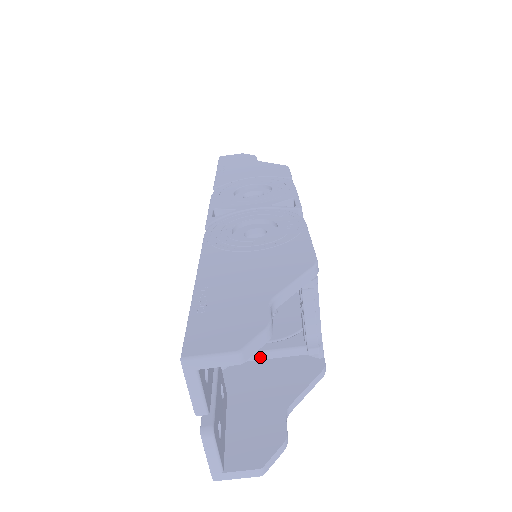
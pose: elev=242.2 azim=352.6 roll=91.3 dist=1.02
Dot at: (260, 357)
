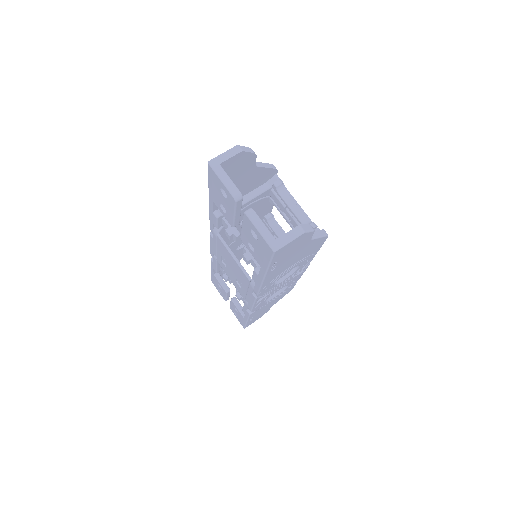
Dot at: occluded
